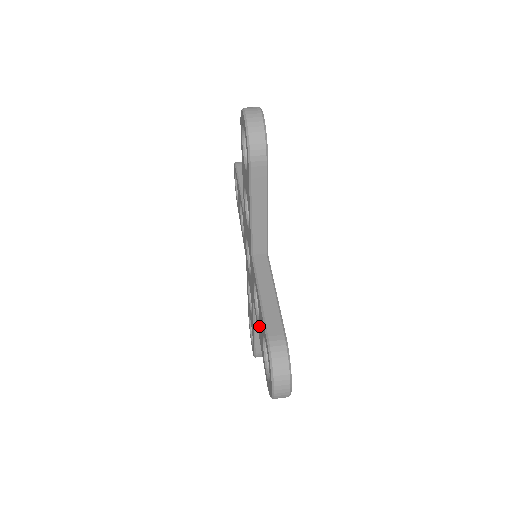
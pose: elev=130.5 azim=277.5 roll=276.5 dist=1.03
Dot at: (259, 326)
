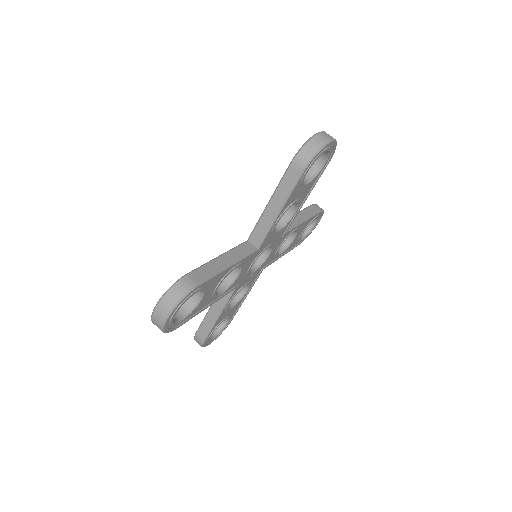
Dot at: occluded
